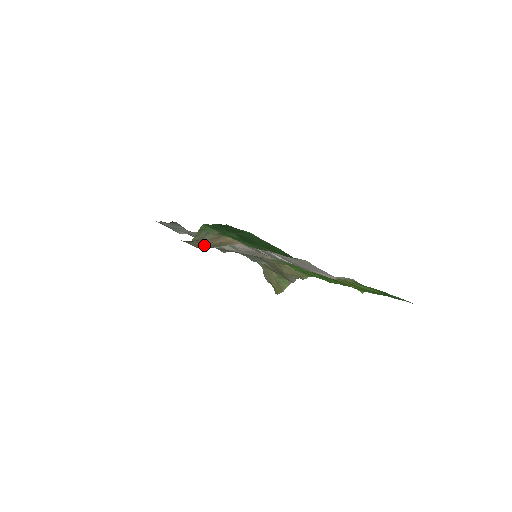
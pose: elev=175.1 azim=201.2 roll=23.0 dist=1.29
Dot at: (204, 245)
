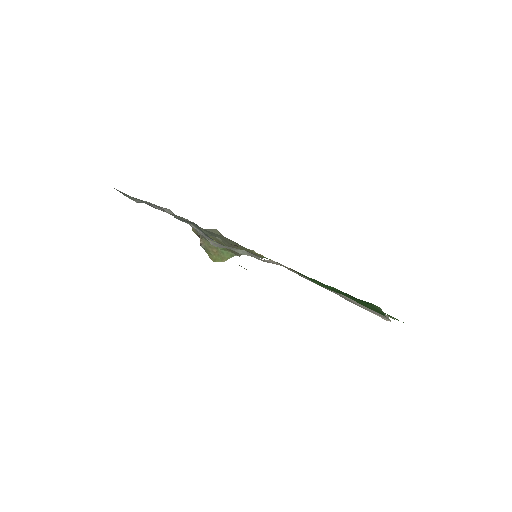
Dot at: occluded
